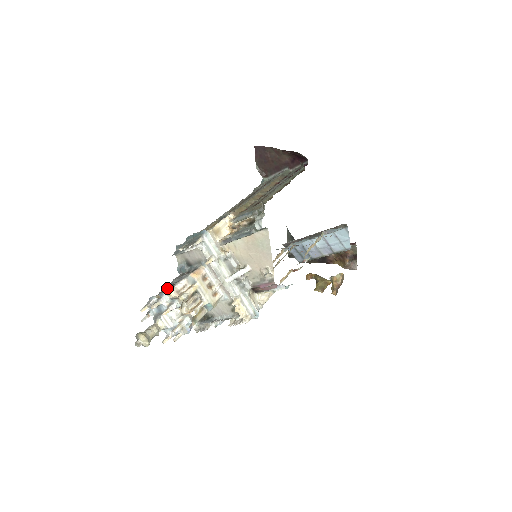
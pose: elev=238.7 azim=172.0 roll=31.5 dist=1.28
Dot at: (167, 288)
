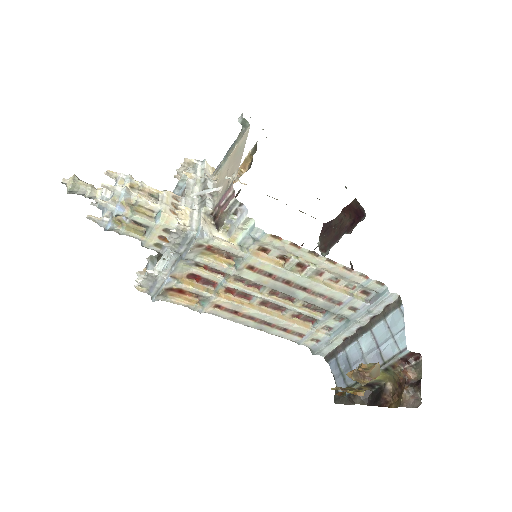
Dot at: occluded
